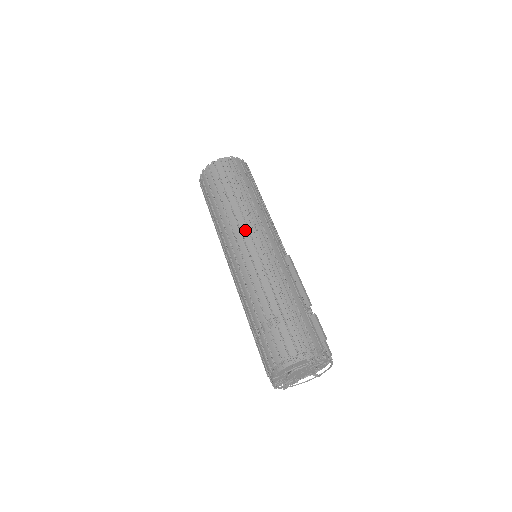
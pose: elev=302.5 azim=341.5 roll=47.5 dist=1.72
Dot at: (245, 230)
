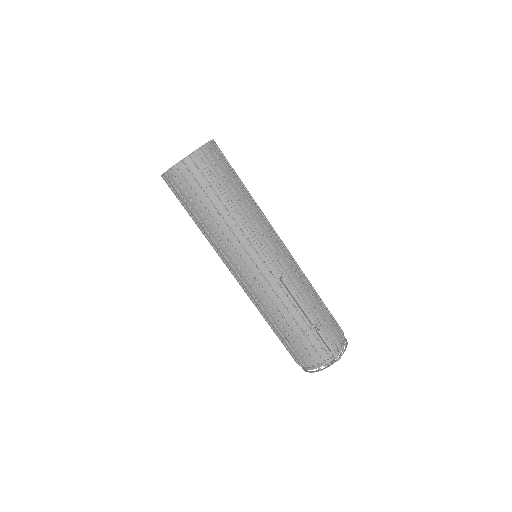
Dot at: (231, 261)
